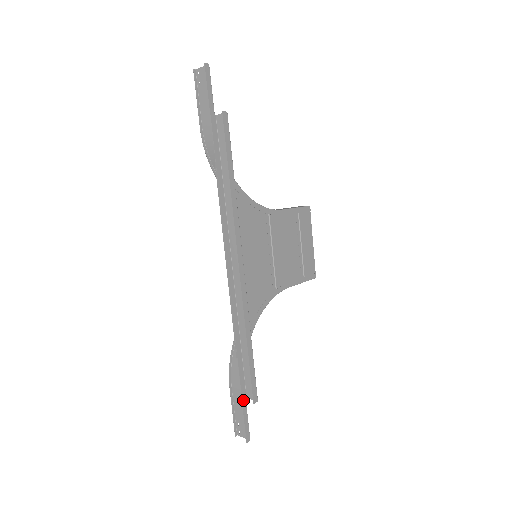
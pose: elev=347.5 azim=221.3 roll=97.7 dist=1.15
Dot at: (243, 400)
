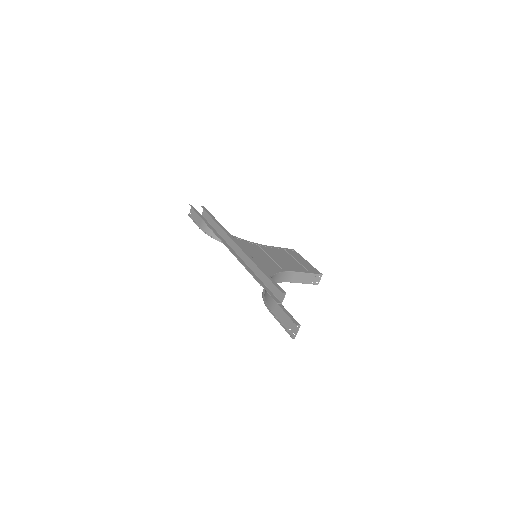
Dot at: (279, 304)
